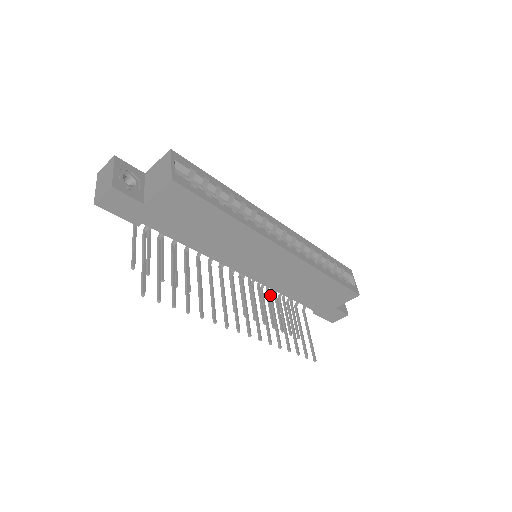
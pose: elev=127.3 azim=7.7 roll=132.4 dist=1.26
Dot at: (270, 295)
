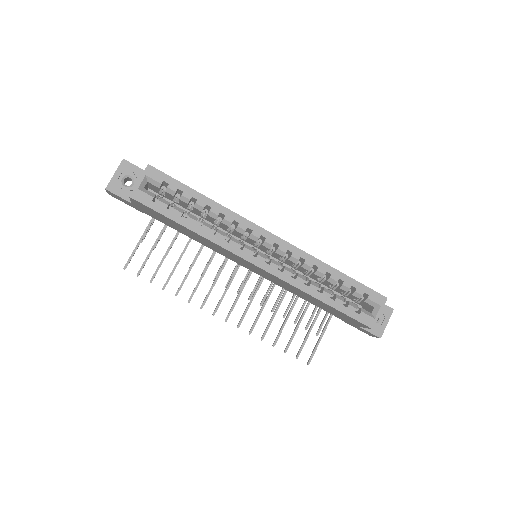
Dot at: (285, 289)
